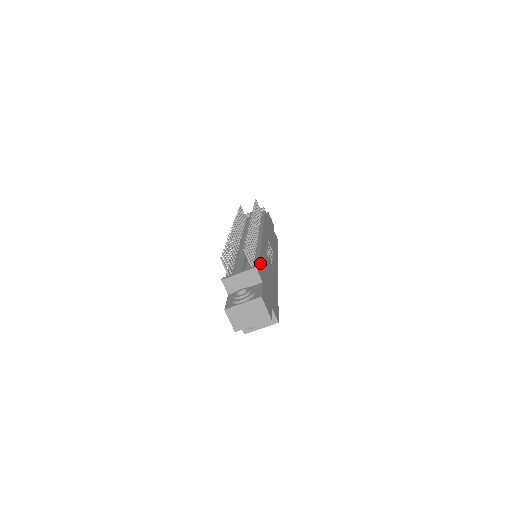
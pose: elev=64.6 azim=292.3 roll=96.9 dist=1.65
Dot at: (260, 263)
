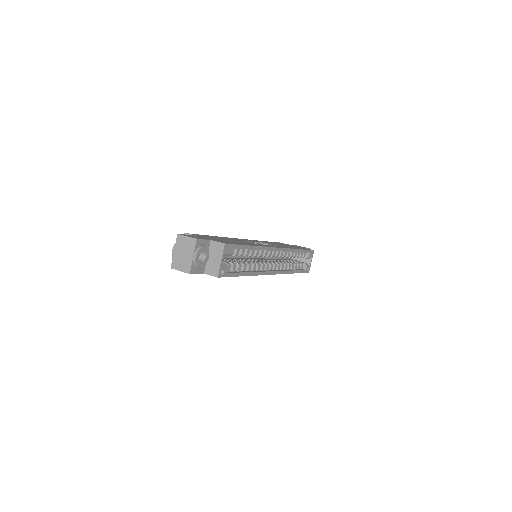
Dot at: occluded
